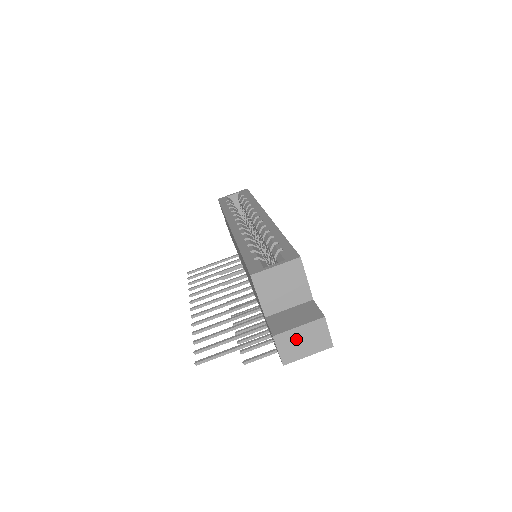
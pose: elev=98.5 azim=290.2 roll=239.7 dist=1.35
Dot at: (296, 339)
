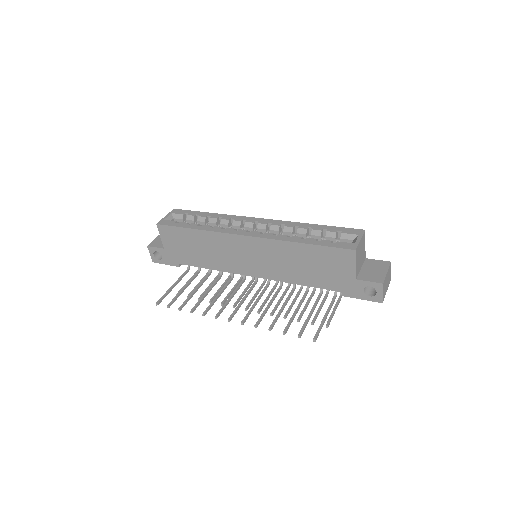
Dot at: (386, 282)
